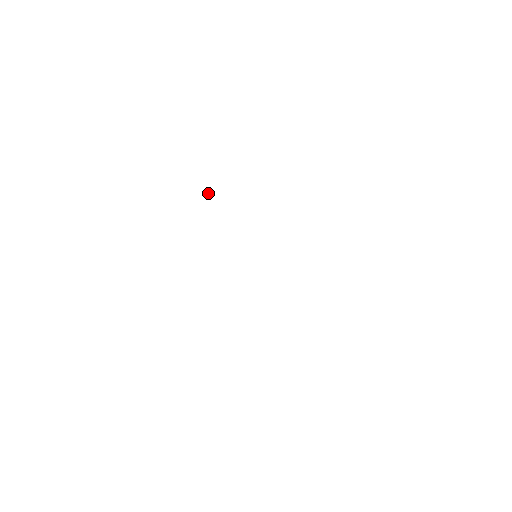
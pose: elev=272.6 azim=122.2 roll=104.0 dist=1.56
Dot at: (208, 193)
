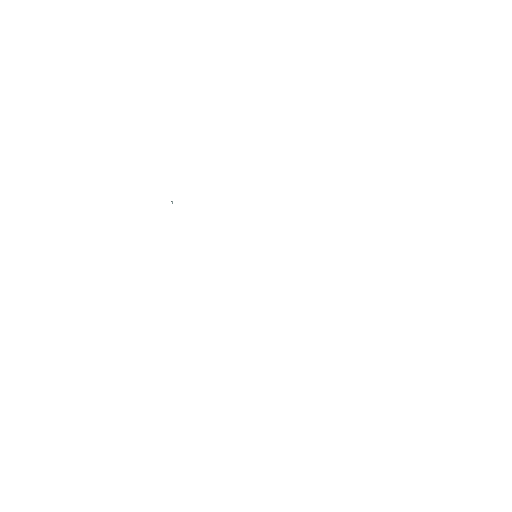
Dot at: (172, 201)
